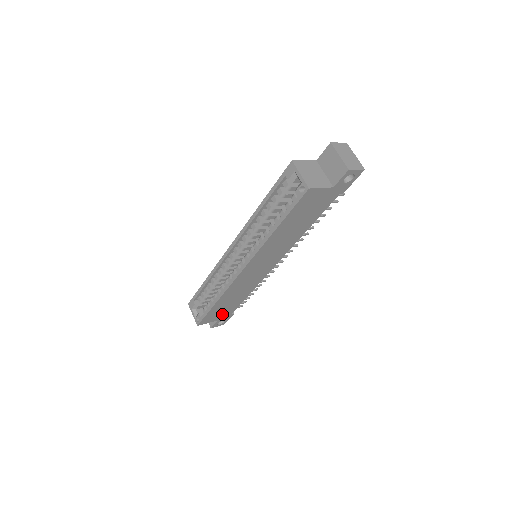
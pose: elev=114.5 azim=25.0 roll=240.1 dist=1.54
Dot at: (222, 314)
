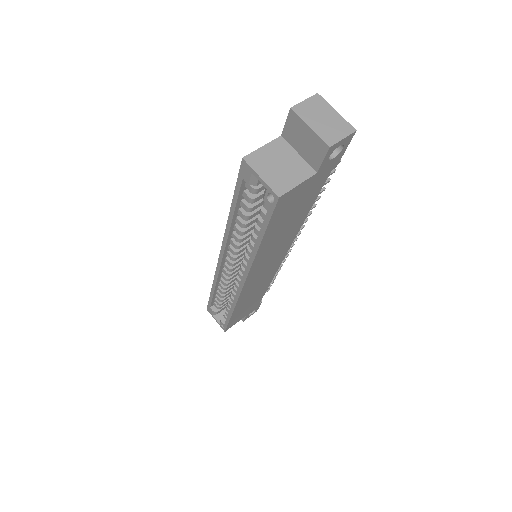
Dot at: (248, 310)
